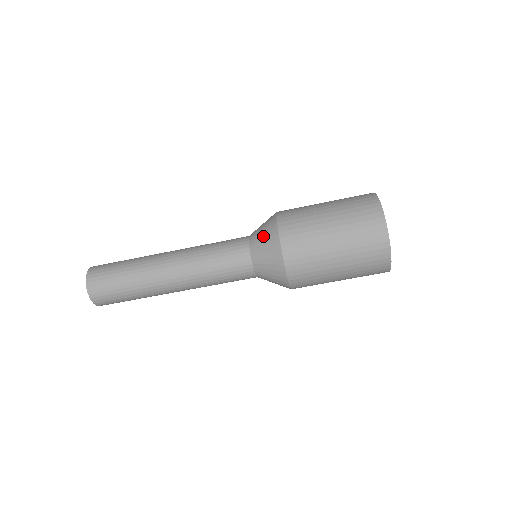
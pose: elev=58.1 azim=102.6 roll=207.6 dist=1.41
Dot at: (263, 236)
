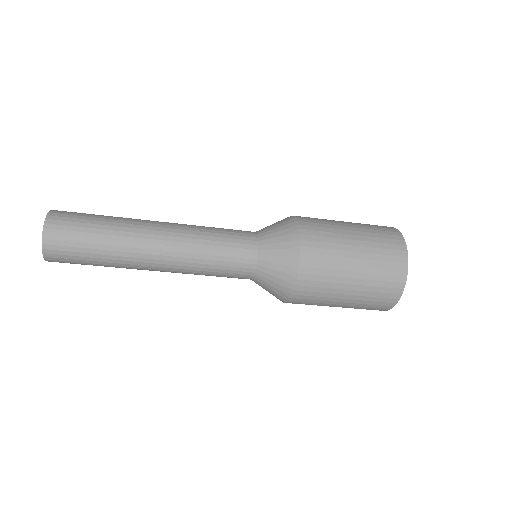
Dot at: (278, 258)
